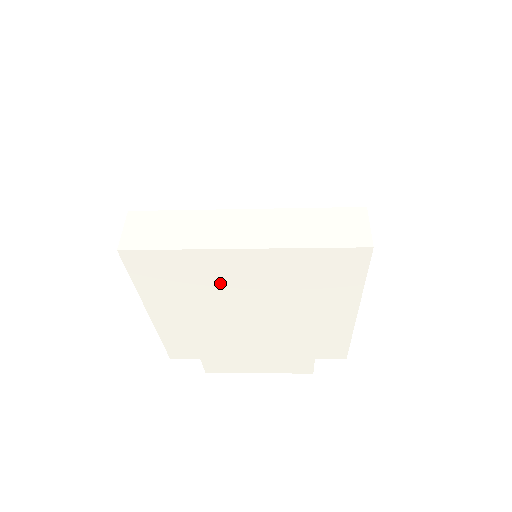
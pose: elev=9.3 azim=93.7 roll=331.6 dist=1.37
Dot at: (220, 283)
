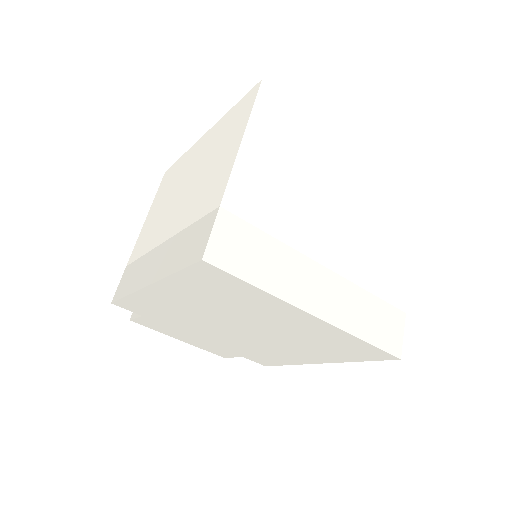
Dot at: (254, 312)
